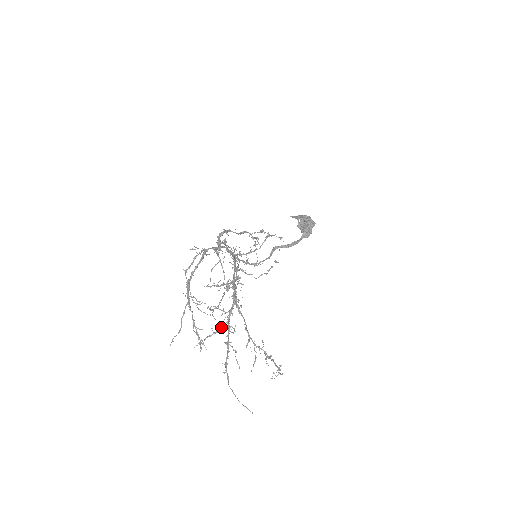
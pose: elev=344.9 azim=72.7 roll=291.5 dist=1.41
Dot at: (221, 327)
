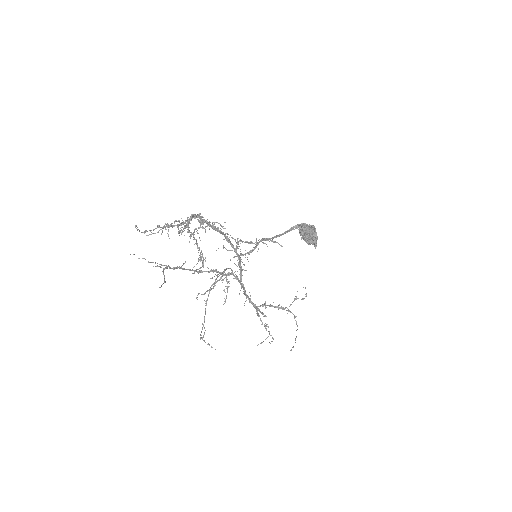
Dot at: occluded
